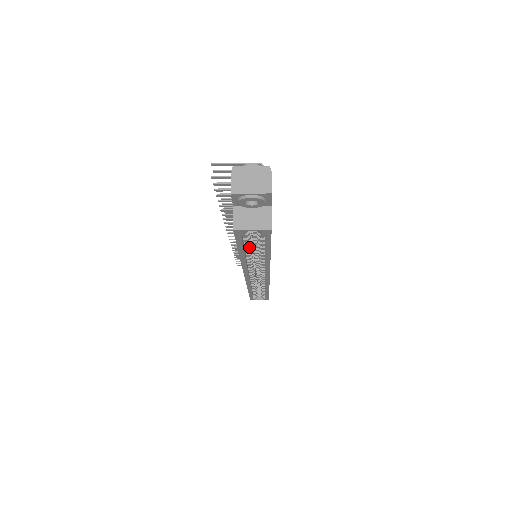
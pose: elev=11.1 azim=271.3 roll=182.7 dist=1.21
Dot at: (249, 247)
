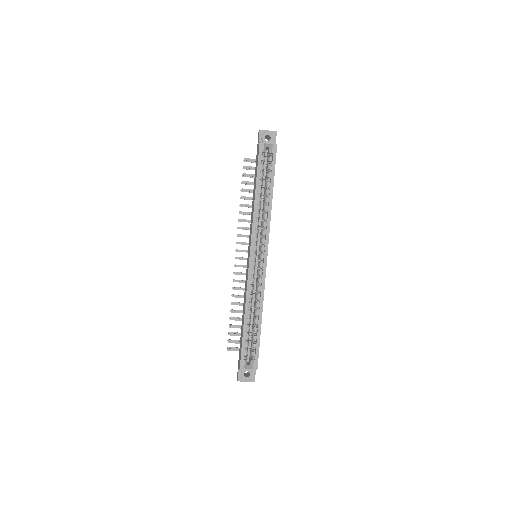
Dot at: (262, 182)
